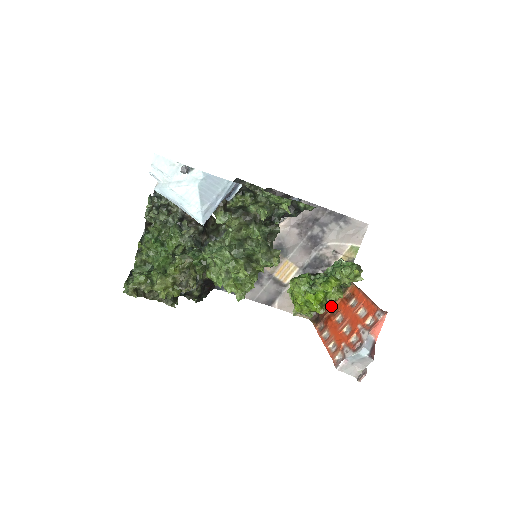
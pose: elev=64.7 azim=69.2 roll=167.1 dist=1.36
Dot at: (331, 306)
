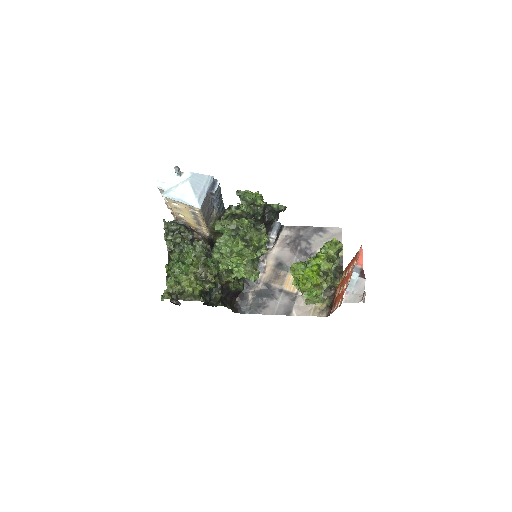
Dot at: occluded
